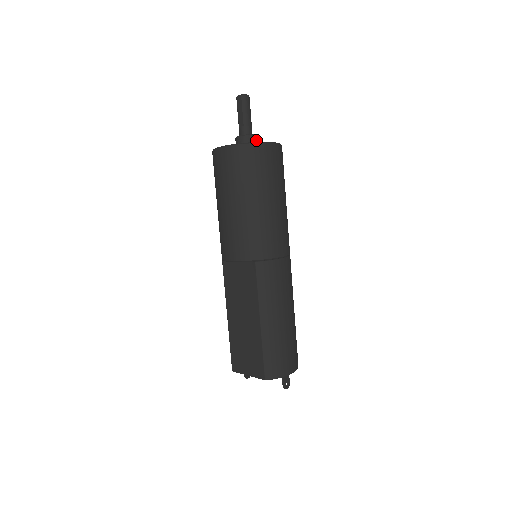
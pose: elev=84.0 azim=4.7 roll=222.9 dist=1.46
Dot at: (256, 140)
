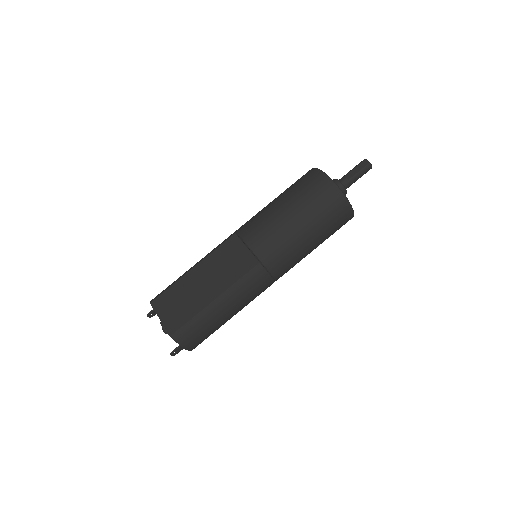
Dot at: occluded
